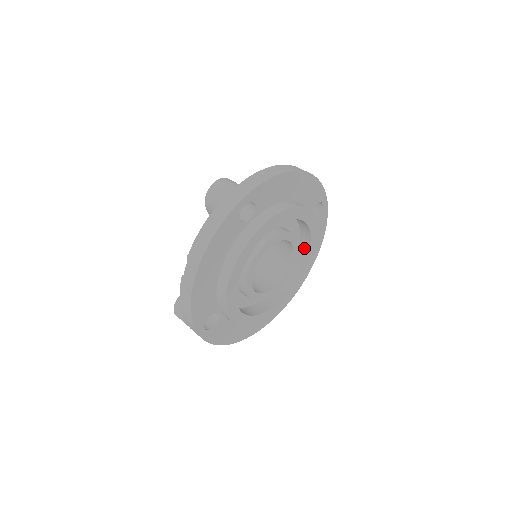
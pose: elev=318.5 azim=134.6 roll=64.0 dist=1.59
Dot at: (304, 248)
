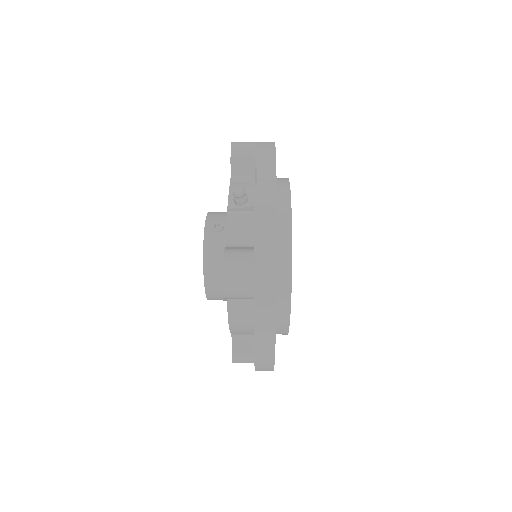
Dot at: occluded
